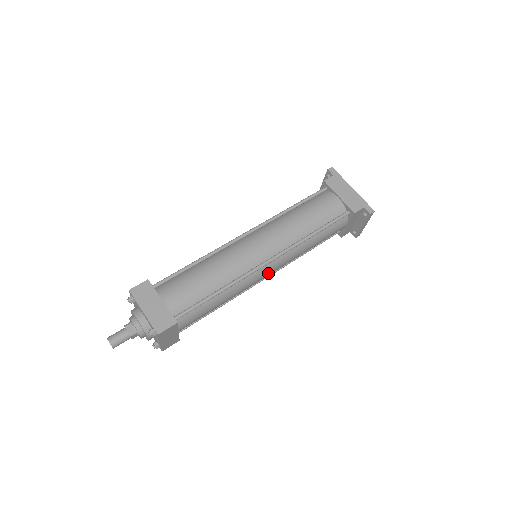
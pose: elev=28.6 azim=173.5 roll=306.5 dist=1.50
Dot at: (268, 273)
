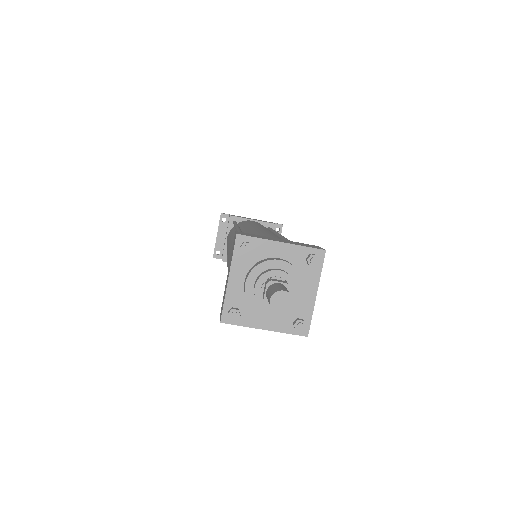
Dot at: occluded
